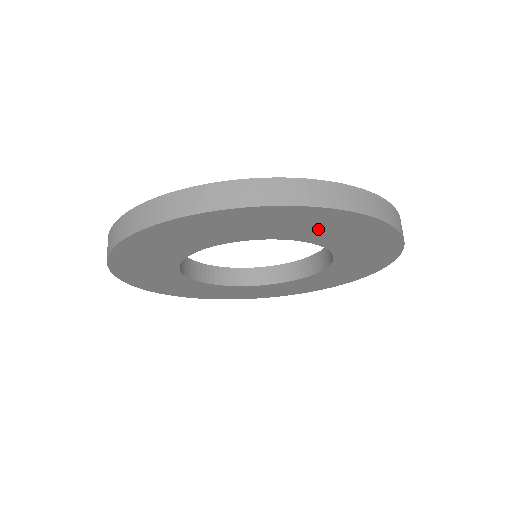
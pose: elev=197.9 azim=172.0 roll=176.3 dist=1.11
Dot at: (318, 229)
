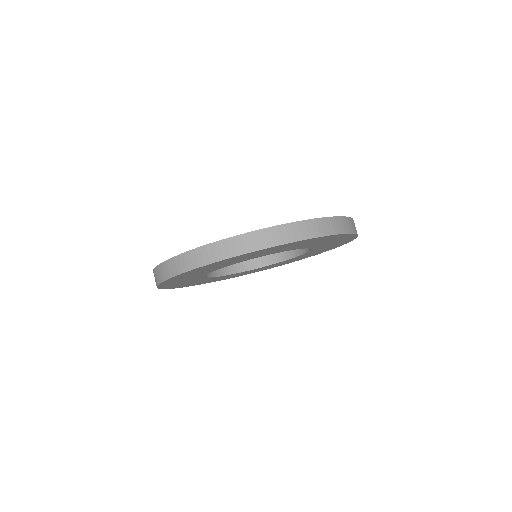
Dot at: (288, 248)
